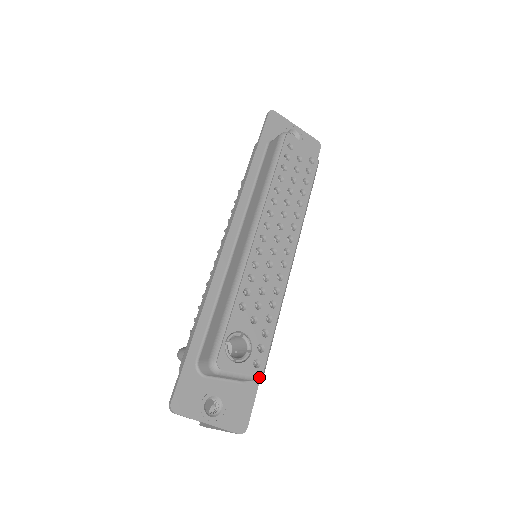
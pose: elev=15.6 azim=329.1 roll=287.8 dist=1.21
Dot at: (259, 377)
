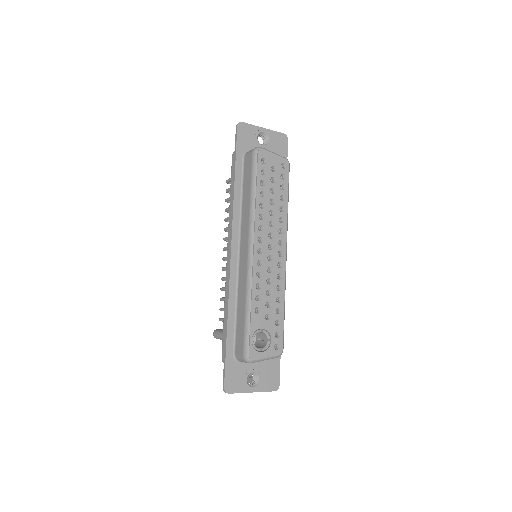
Dot at: (280, 355)
